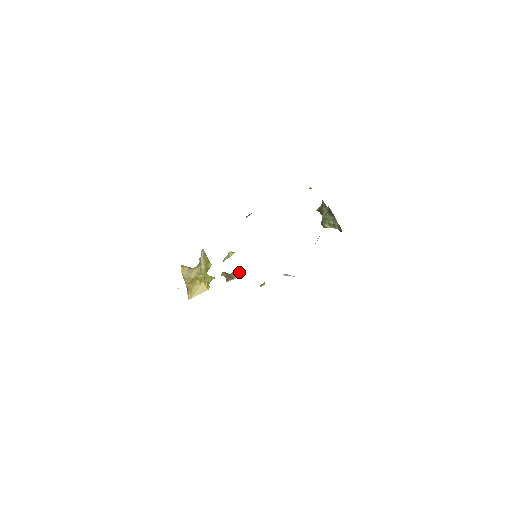
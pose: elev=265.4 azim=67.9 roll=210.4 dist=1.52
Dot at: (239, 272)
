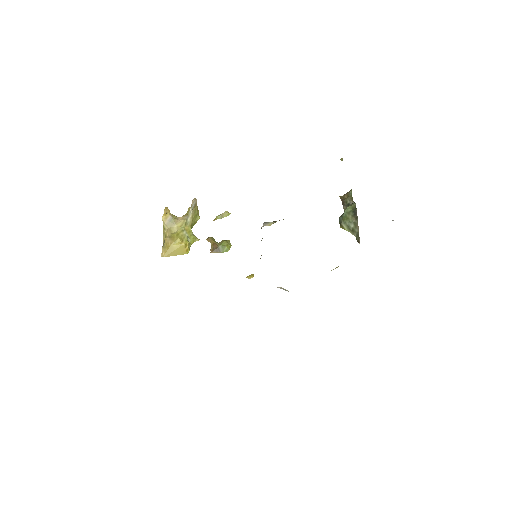
Dot at: (229, 246)
